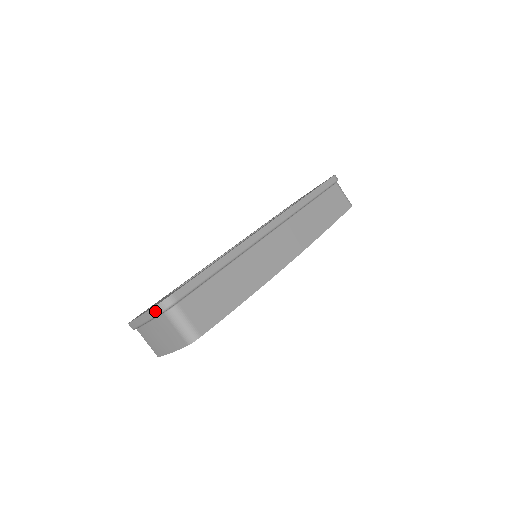
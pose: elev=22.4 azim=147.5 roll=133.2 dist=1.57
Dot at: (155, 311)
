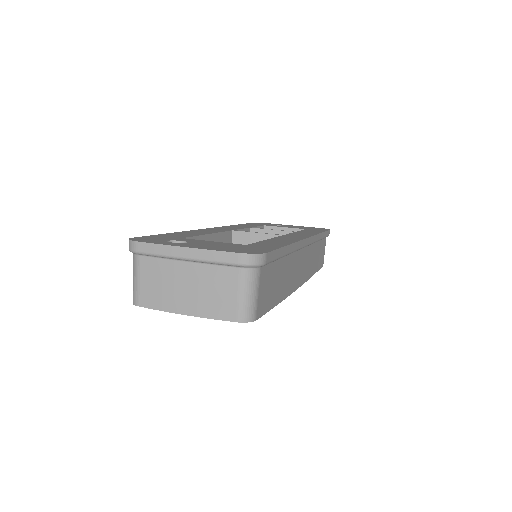
Dot at: (233, 258)
